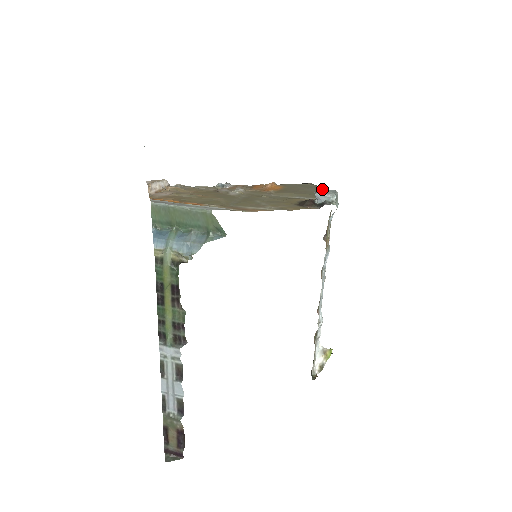
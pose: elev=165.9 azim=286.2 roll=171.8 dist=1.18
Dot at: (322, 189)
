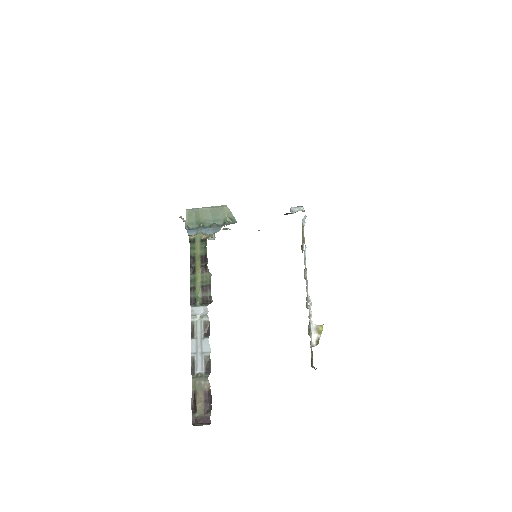
Dot at: occluded
